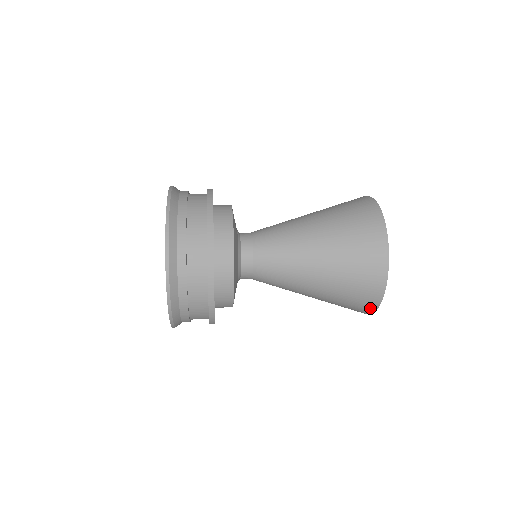
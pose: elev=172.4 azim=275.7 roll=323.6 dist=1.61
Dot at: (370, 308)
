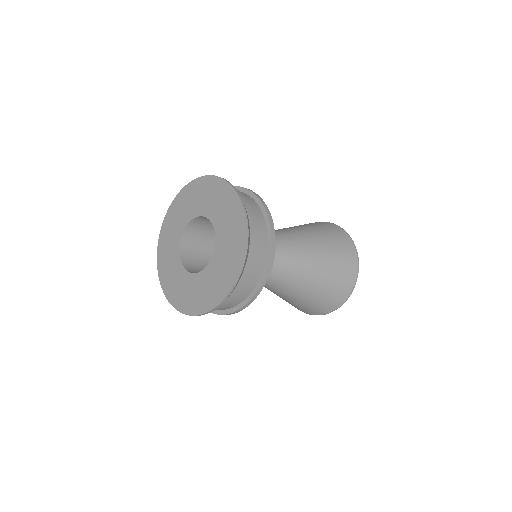
Dot at: (353, 280)
